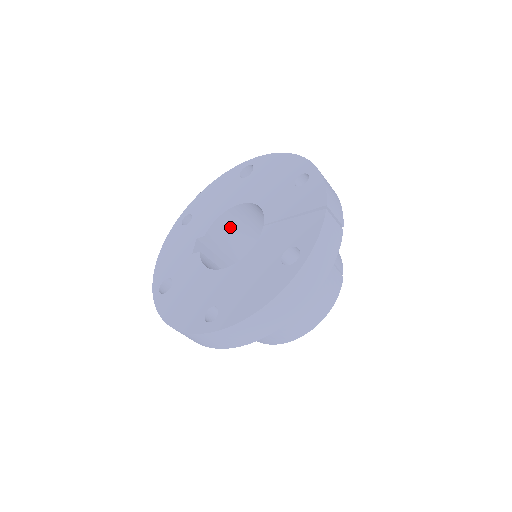
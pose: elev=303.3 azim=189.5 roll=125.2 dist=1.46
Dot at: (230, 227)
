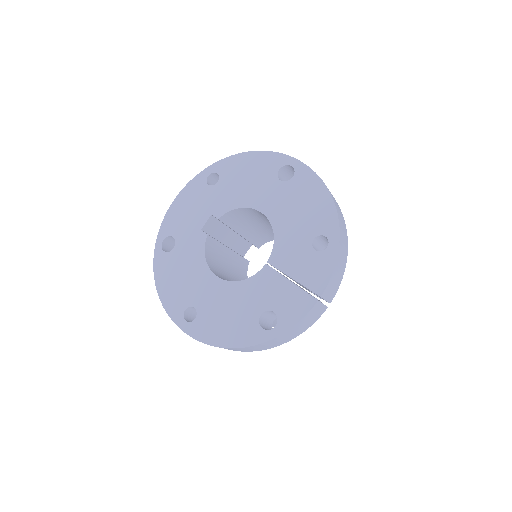
Dot at: (247, 215)
